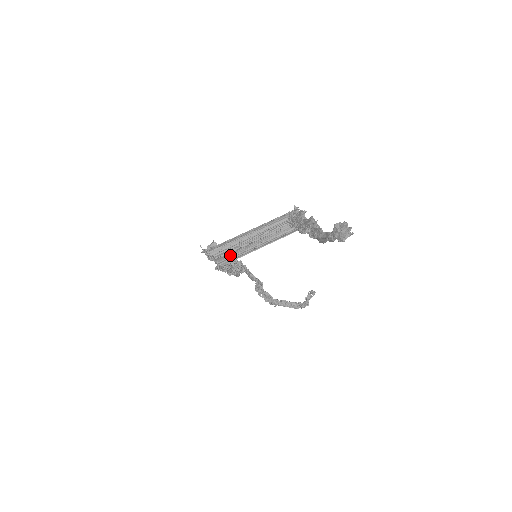
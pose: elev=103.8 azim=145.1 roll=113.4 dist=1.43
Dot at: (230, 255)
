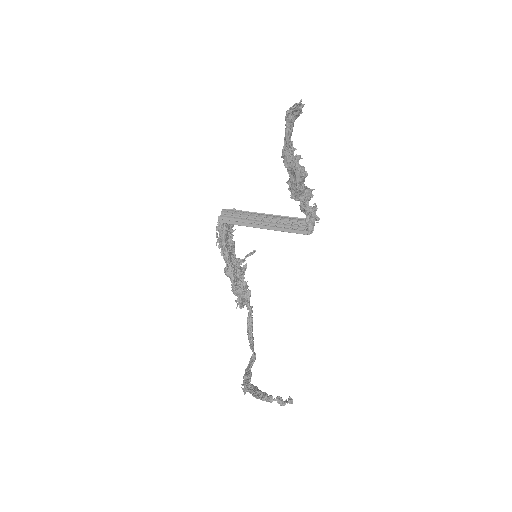
Dot at: (233, 219)
